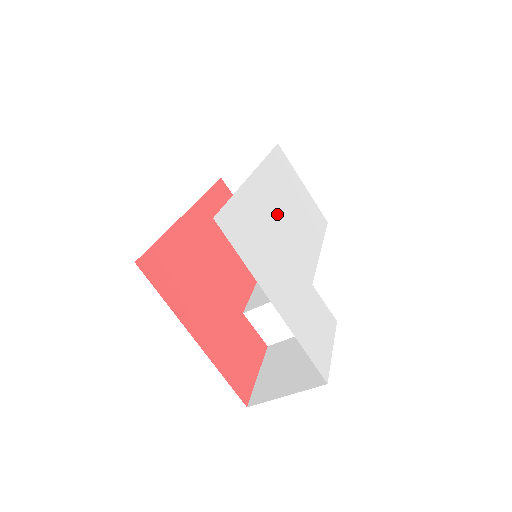
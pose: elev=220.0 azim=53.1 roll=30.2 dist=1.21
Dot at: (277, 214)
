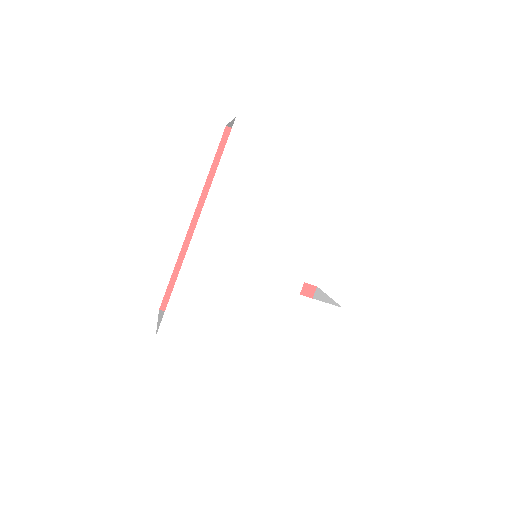
Dot at: (239, 251)
